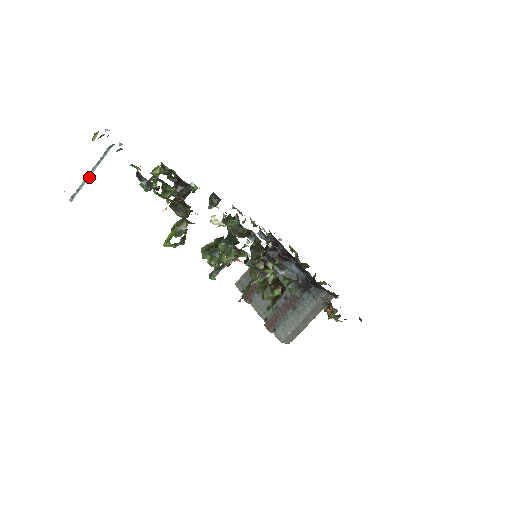
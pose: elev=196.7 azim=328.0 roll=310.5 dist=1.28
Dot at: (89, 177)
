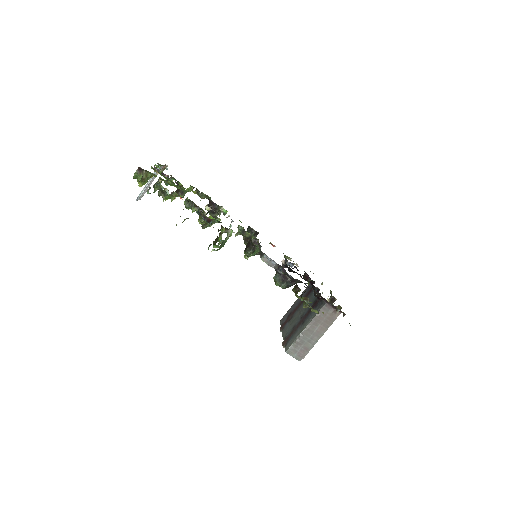
Dot at: (147, 186)
